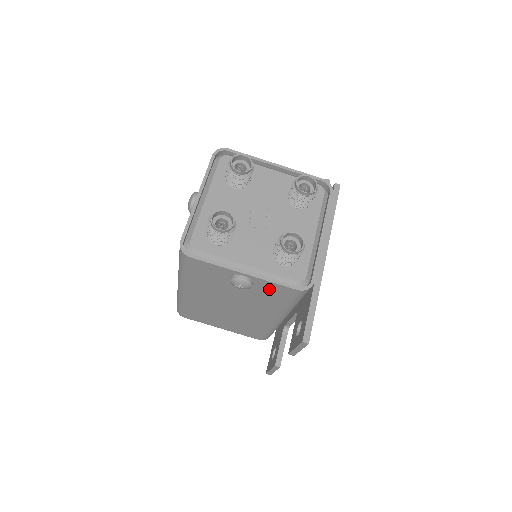
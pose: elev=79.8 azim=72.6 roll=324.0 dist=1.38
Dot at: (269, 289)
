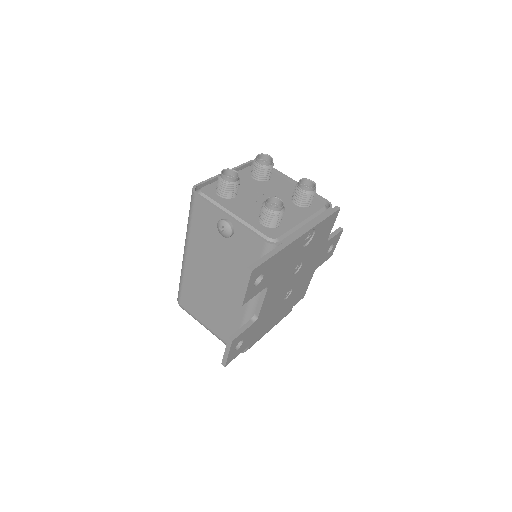
Dot at: (245, 242)
